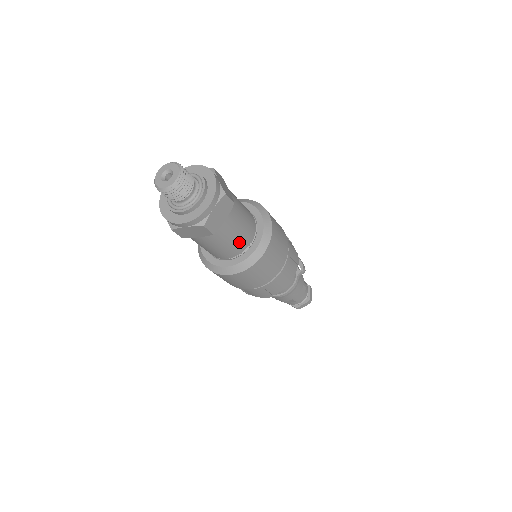
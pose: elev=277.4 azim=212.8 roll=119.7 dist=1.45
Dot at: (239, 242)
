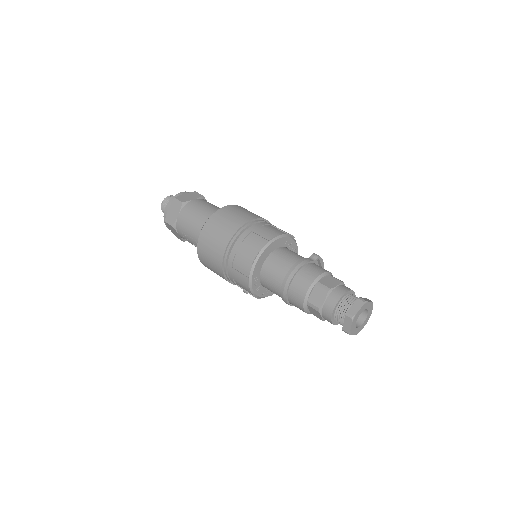
Dot at: (208, 212)
